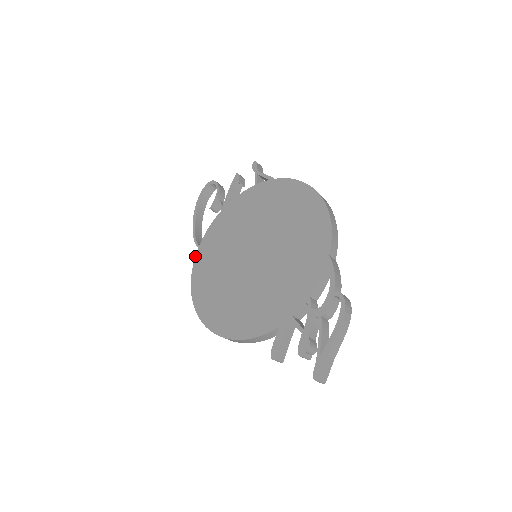
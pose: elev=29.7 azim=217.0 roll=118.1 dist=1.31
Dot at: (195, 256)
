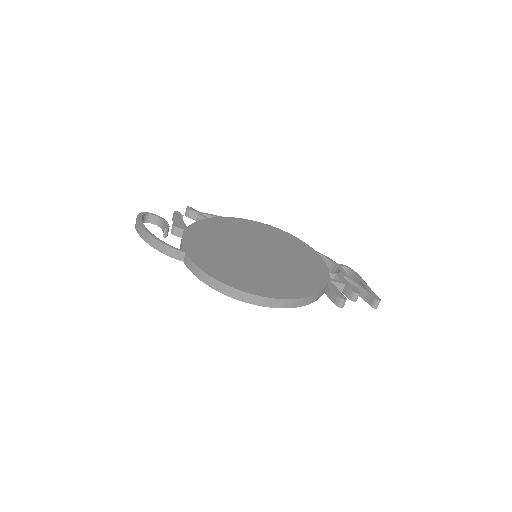
Dot at: (189, 257)
